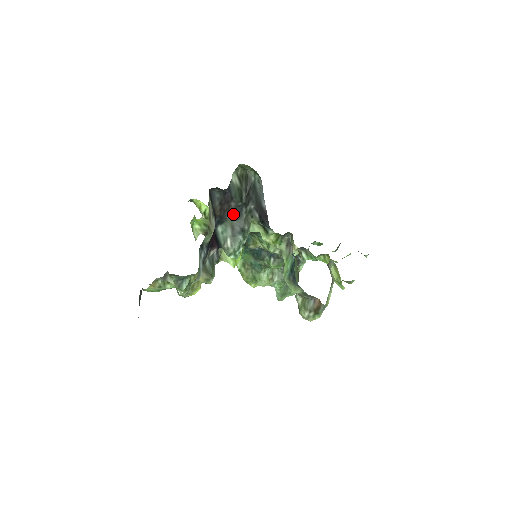
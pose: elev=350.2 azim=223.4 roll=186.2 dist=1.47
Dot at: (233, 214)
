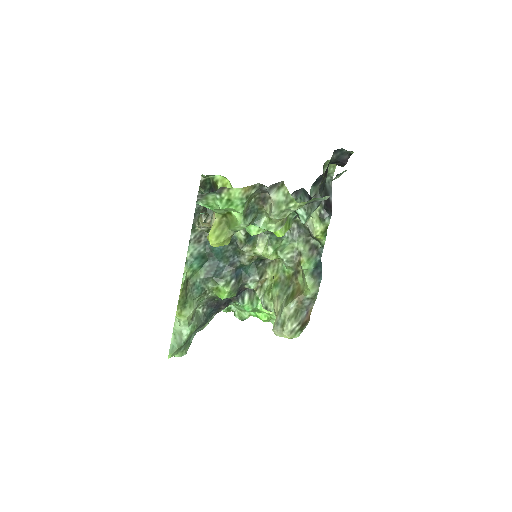
Dot at: (320, 186)
